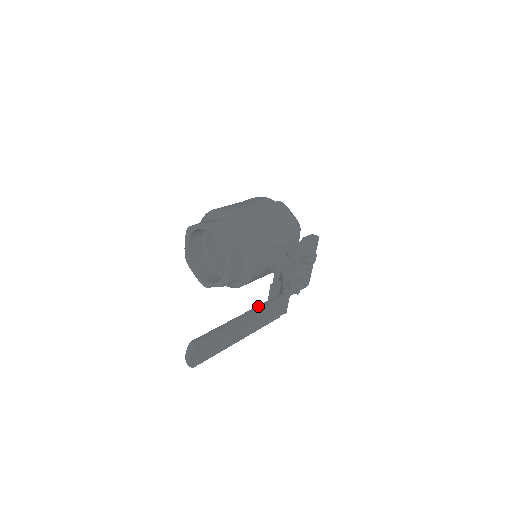
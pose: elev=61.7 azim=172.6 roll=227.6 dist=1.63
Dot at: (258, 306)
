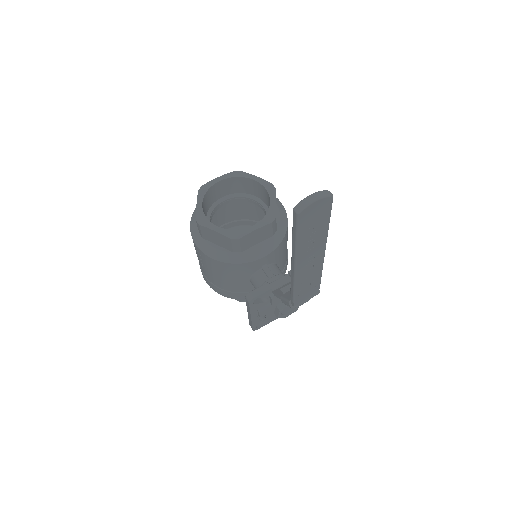
Dot at: occluded
